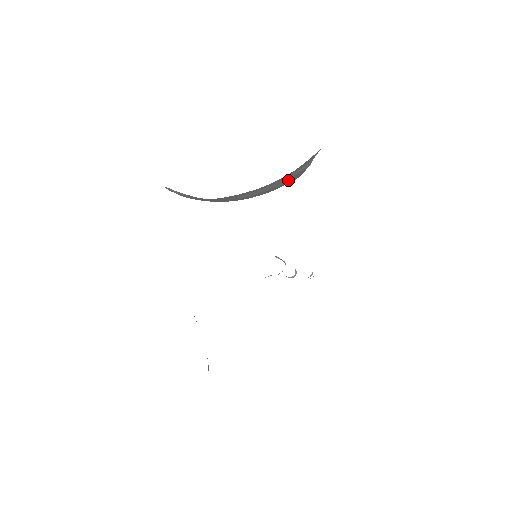
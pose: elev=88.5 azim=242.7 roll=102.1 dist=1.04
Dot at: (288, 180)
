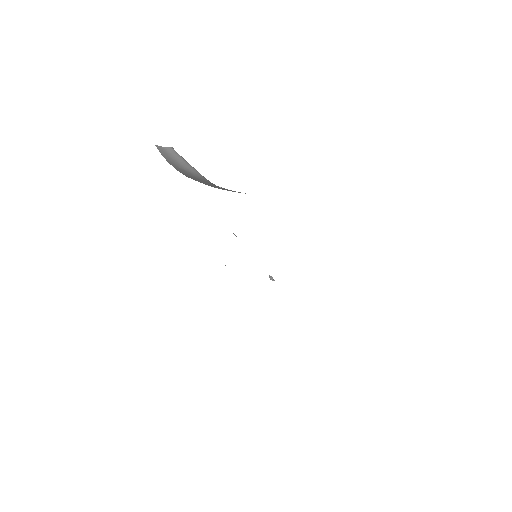
Dot at: occluded
